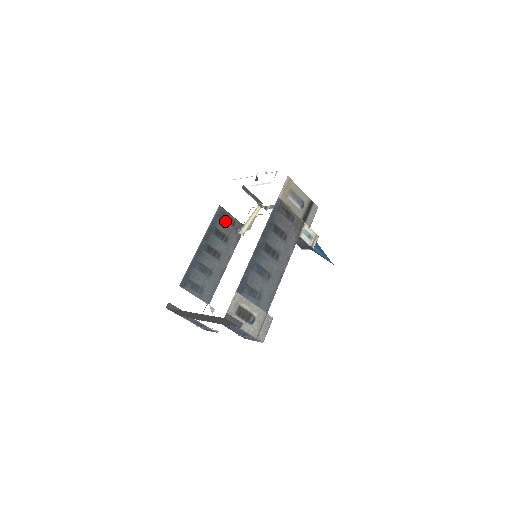
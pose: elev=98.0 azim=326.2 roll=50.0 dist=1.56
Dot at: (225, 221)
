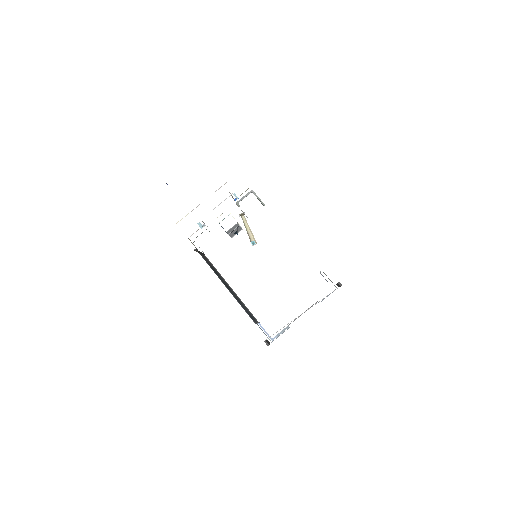
Dot at: (204, 258)
